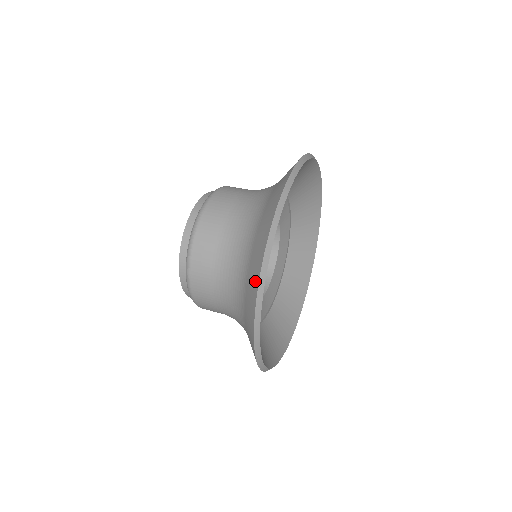
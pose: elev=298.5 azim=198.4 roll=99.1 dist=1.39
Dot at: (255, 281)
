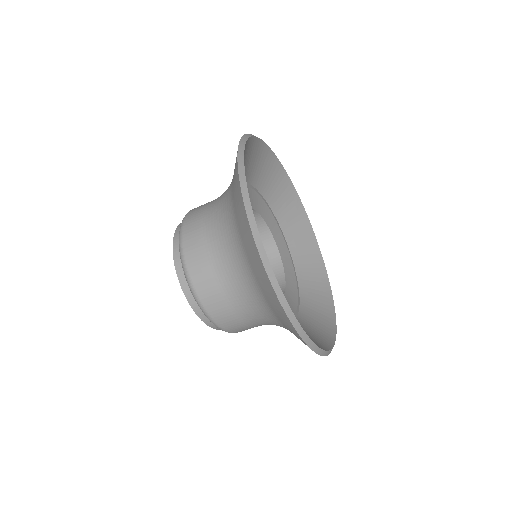
Dot at: (254, 252)
